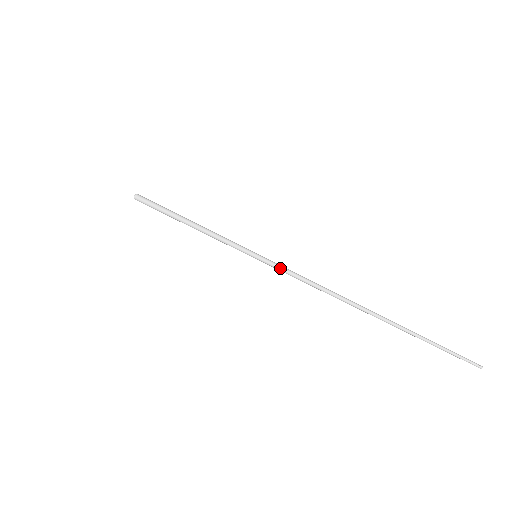
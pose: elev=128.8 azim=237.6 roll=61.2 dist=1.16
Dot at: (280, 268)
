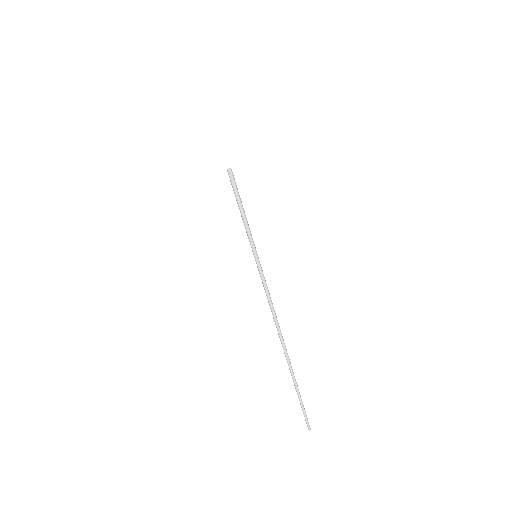
Dot at: (261, 273)
